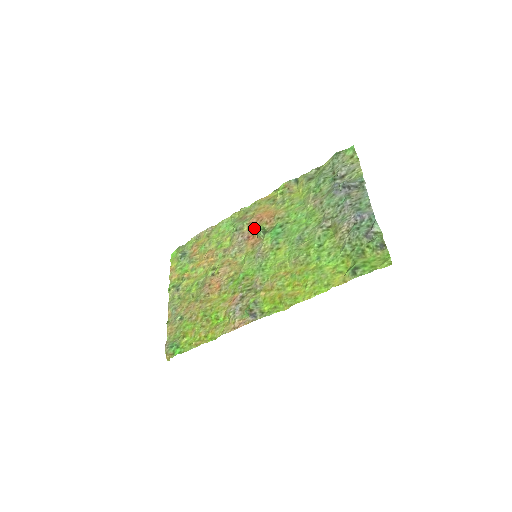
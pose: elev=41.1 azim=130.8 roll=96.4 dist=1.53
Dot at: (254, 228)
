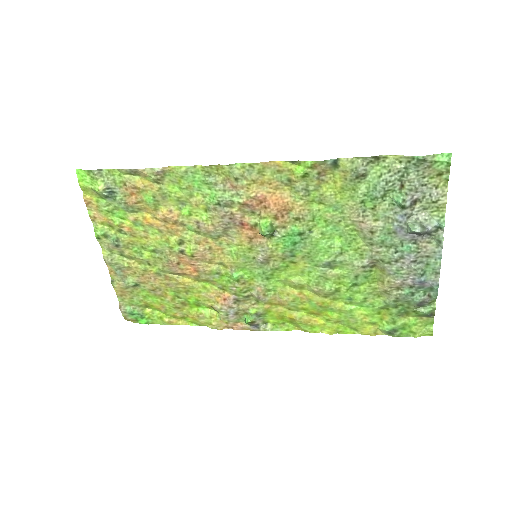
Dot at: (252, 213)
